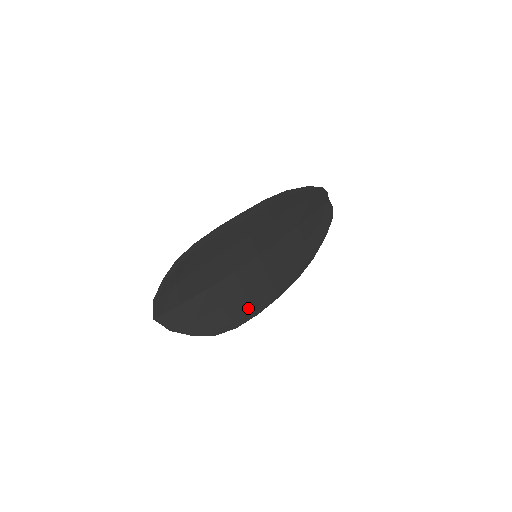
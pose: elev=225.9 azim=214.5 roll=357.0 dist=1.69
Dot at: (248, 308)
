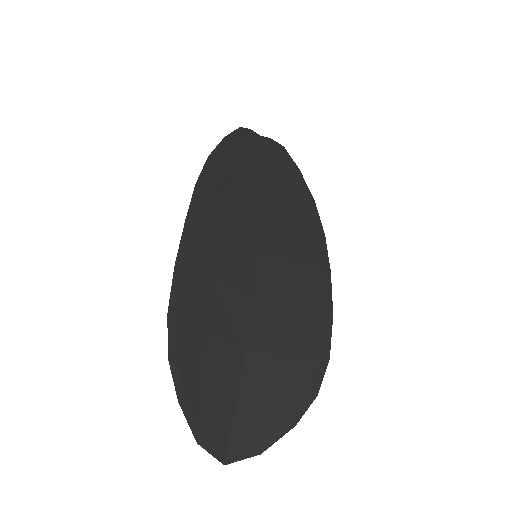
Dot at: (315, 321)
